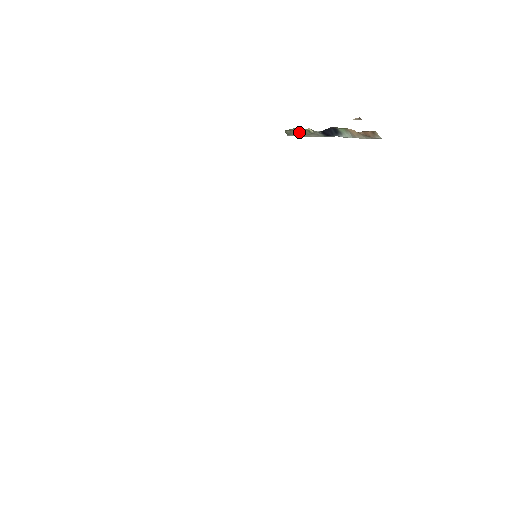
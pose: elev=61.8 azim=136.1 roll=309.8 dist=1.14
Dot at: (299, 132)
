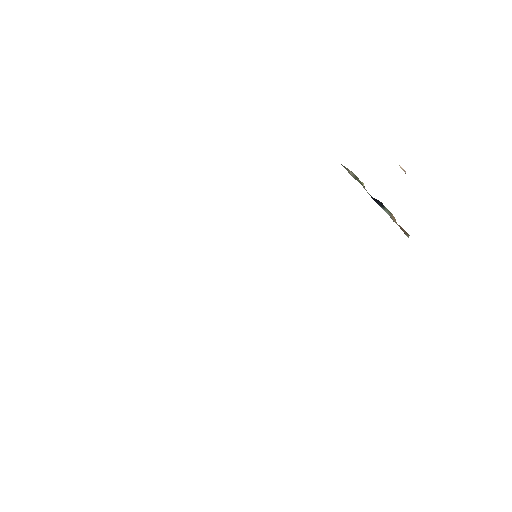
Dot at: (353, 174)
